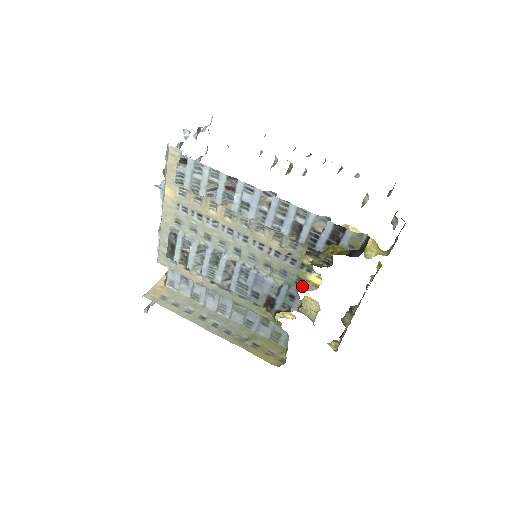
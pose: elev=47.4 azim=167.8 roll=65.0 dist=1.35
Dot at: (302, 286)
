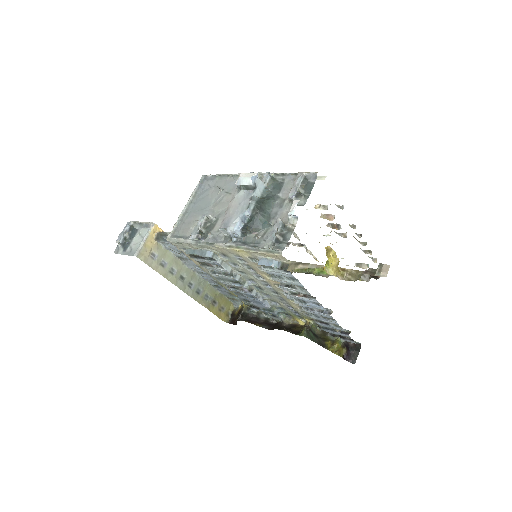
Dot at: (288, 317)
